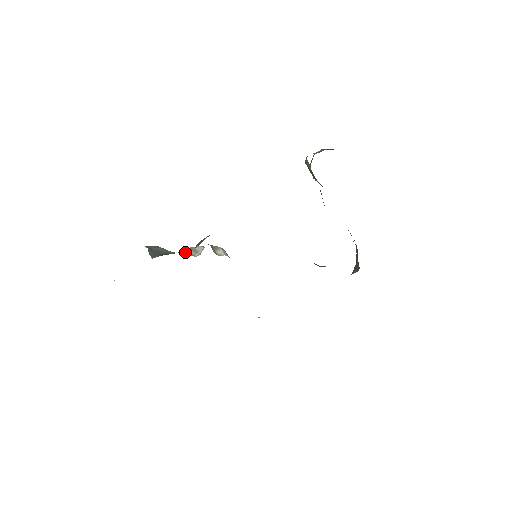
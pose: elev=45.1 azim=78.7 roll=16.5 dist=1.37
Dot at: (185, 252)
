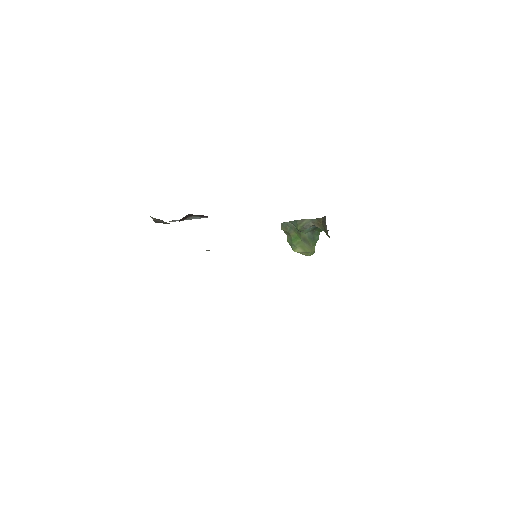
Dot at: occluded
